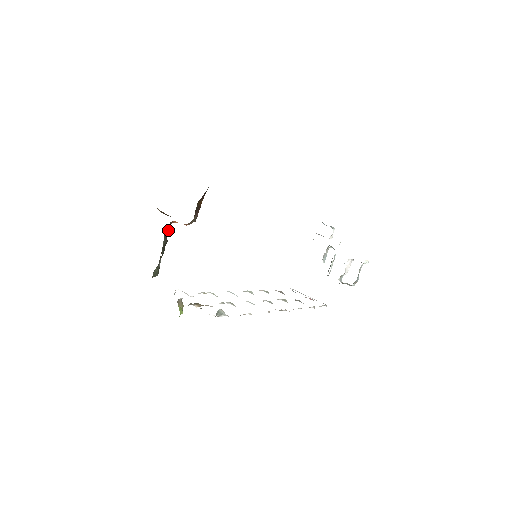
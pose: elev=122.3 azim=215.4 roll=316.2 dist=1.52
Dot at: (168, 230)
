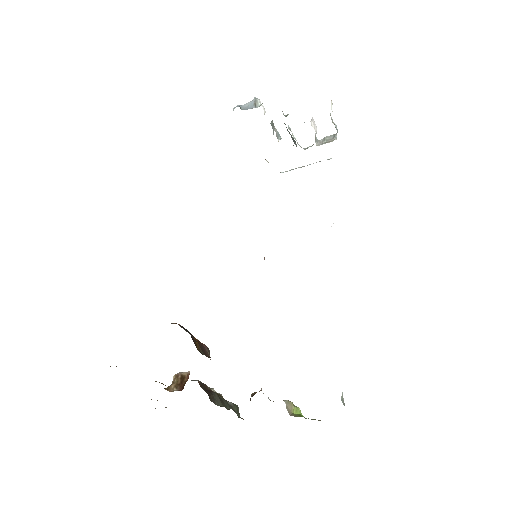
Dot at: (202, 386)
